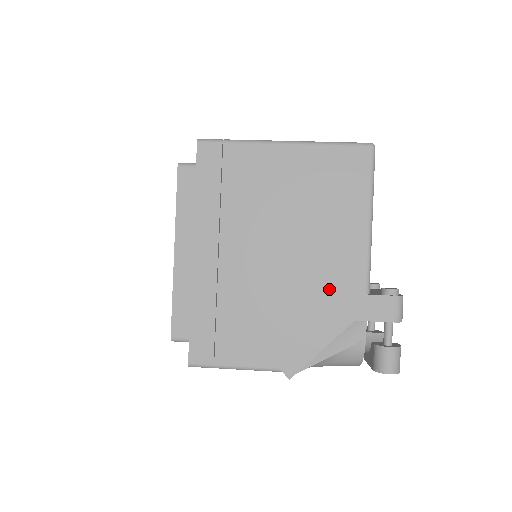
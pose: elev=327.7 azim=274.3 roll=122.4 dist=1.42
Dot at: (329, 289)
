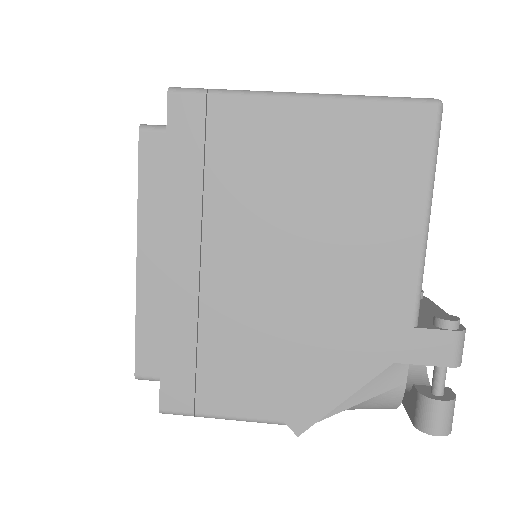
Dot at: (359, 318)
